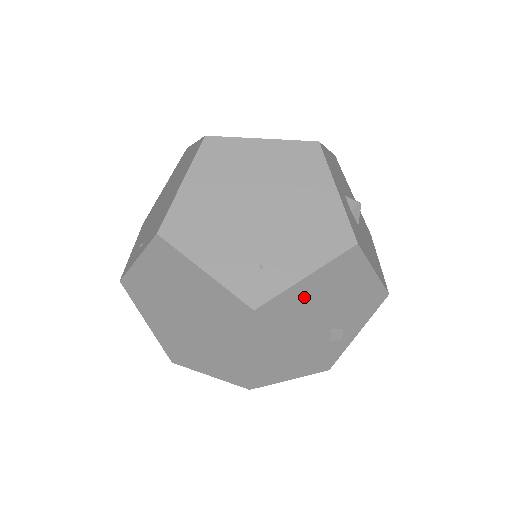
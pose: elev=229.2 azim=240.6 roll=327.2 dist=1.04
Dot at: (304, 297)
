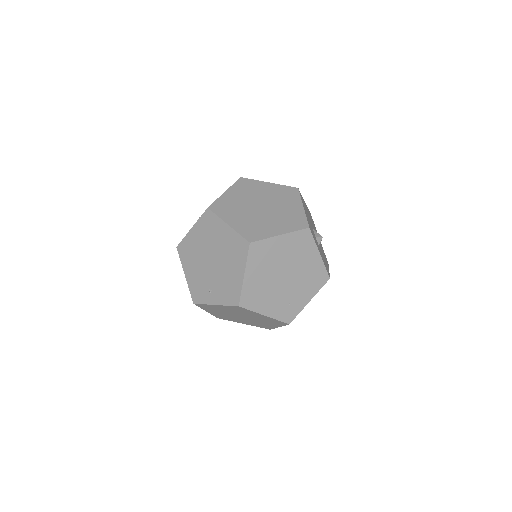
Dot at: occluded
